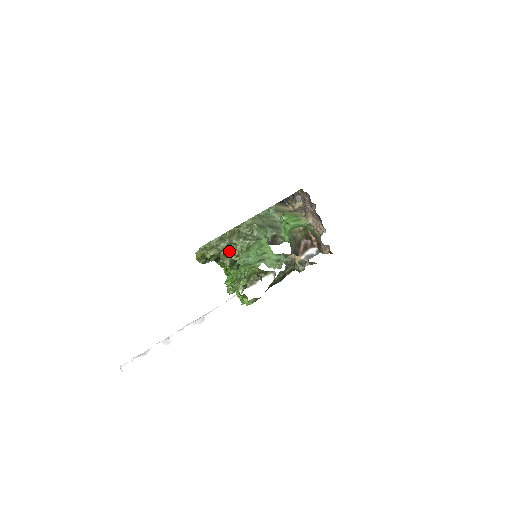
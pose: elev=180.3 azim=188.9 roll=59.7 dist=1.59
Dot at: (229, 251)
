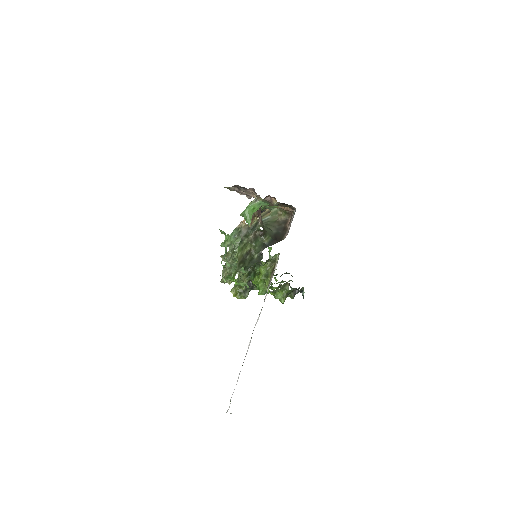
Dot at: occluded
